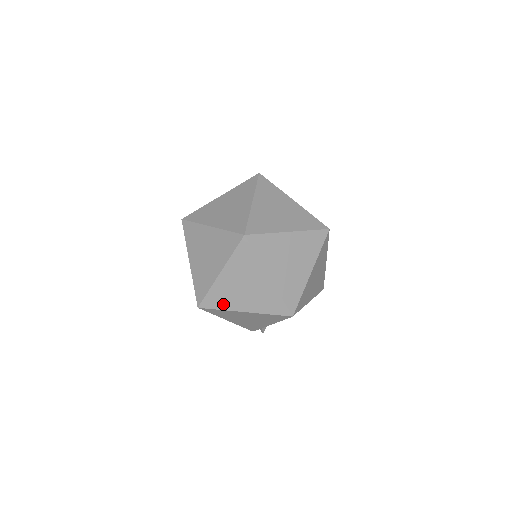
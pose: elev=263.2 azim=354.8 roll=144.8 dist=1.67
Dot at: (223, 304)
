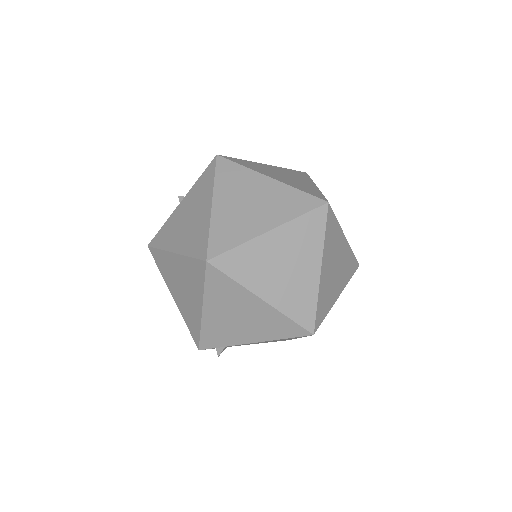
Dot at: (243, 274)
